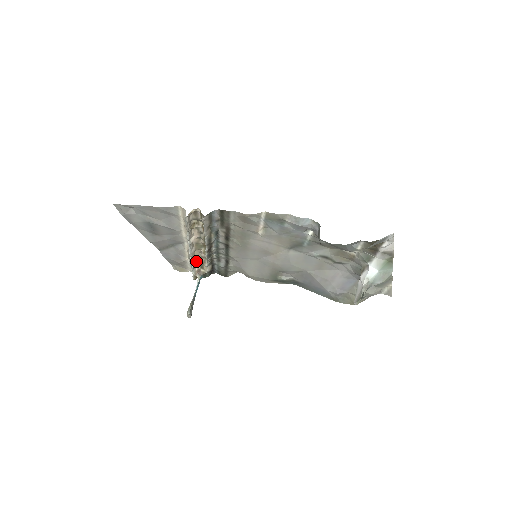
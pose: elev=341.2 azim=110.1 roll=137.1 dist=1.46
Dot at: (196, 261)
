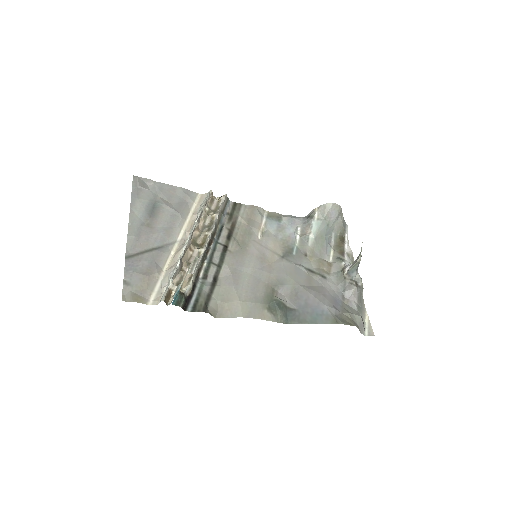
Dot at: (181, 266)
